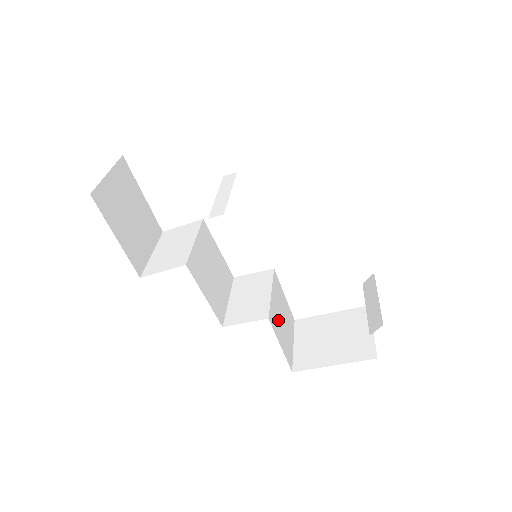
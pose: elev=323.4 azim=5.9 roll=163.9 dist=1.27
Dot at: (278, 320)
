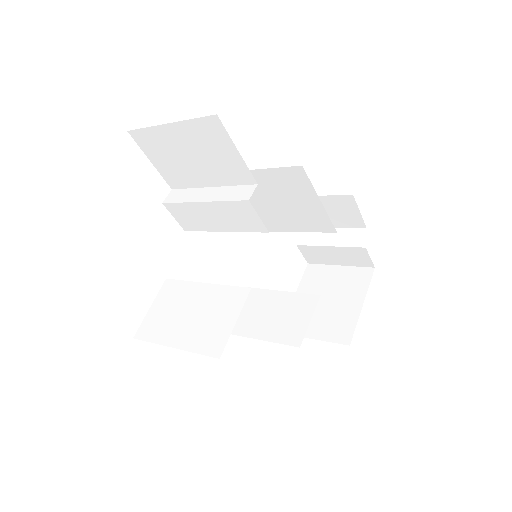
Dot at: occluded
